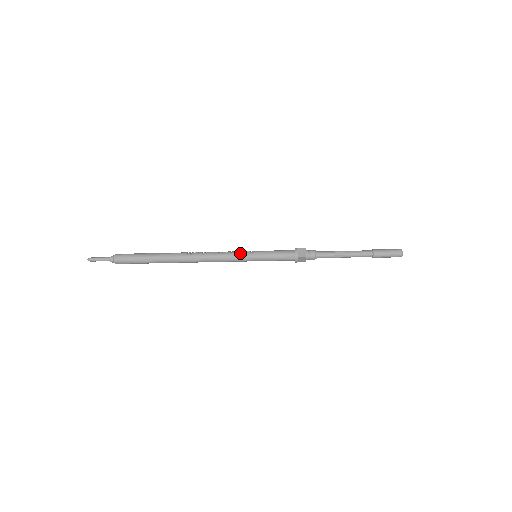
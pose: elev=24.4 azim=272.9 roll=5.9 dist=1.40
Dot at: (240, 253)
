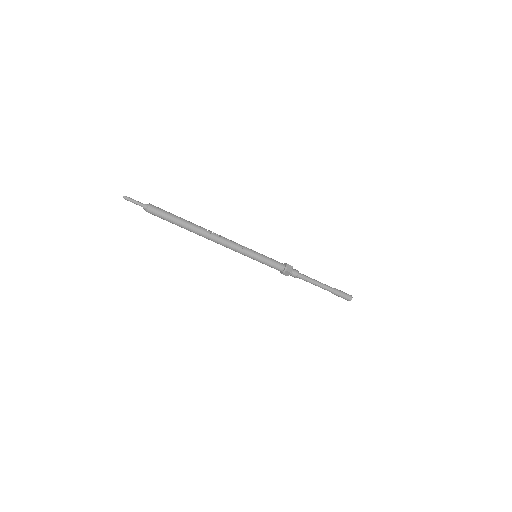
Dot at: (247, 249)
